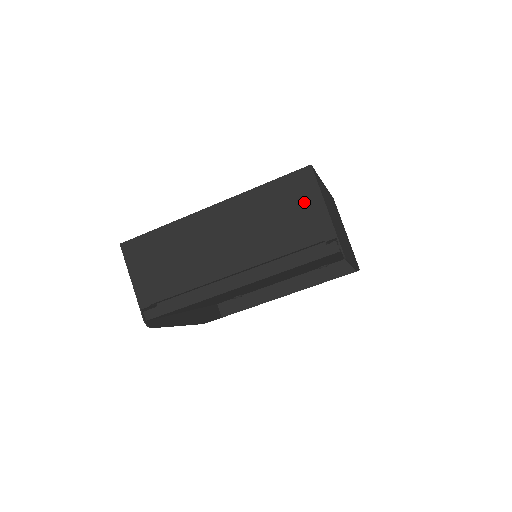
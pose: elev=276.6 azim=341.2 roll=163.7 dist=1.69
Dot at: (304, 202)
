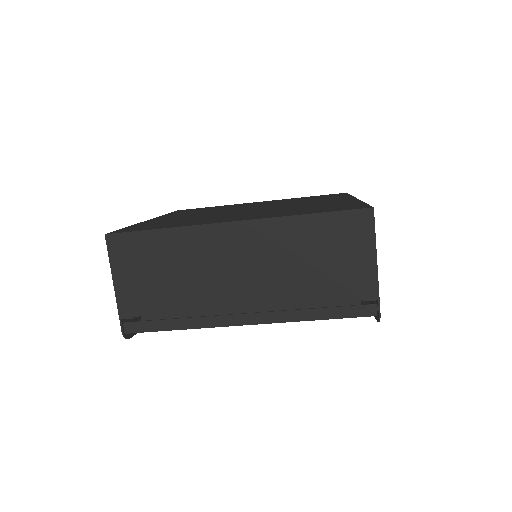
Dot at: (353, 250)
